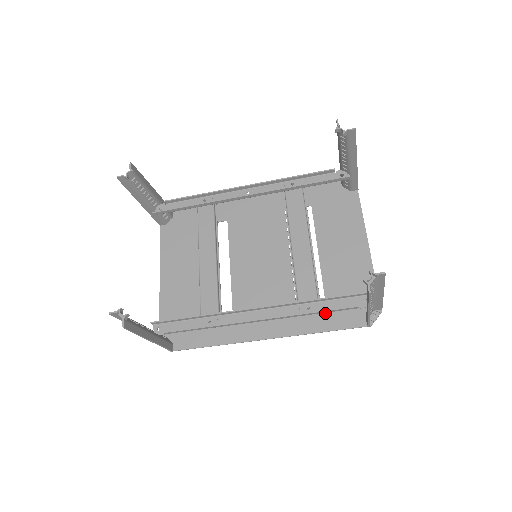
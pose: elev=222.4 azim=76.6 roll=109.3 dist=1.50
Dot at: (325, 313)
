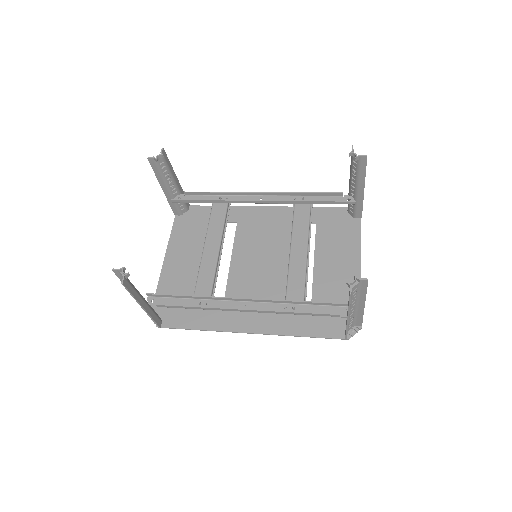
Dot at: (308, 320)
